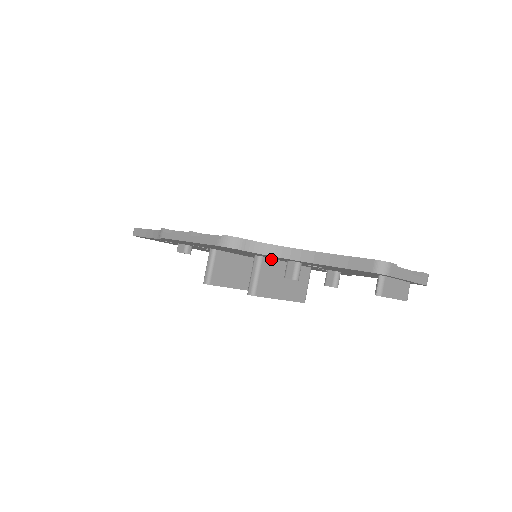
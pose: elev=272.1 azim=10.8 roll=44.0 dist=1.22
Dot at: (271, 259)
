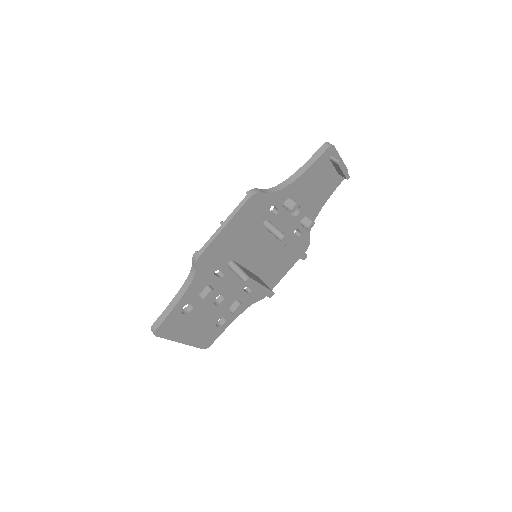
Dot at: occluded
